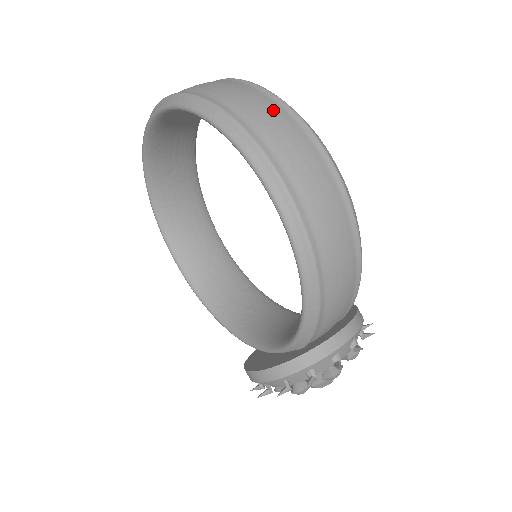
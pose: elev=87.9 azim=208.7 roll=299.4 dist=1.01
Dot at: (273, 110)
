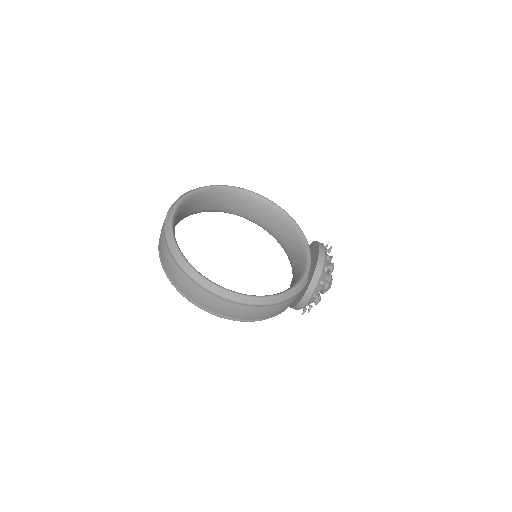
Dot at: (189, 285)
